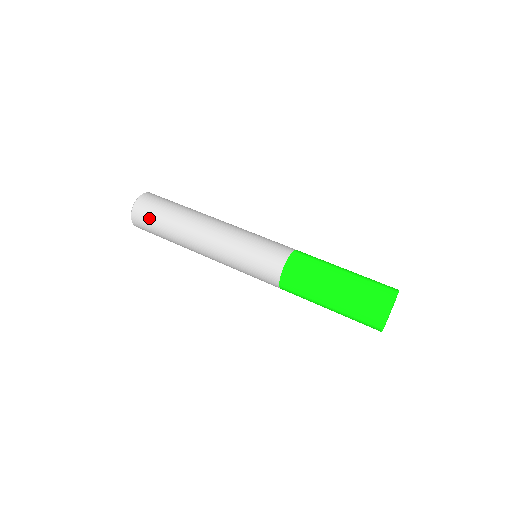
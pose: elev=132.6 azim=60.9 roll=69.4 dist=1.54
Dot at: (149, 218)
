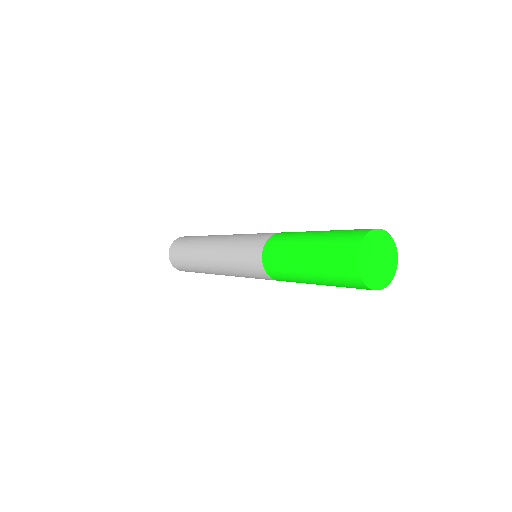
Dot at: occluded
